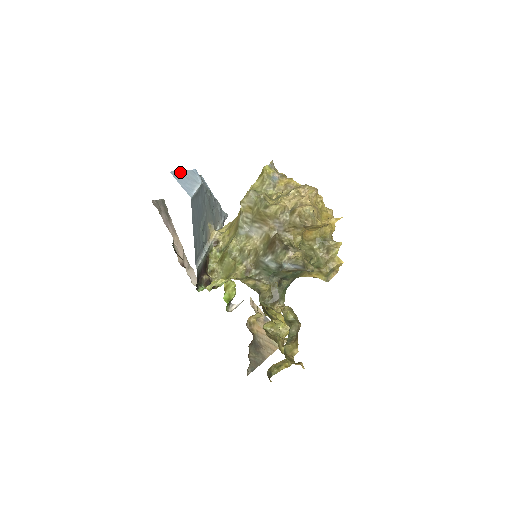
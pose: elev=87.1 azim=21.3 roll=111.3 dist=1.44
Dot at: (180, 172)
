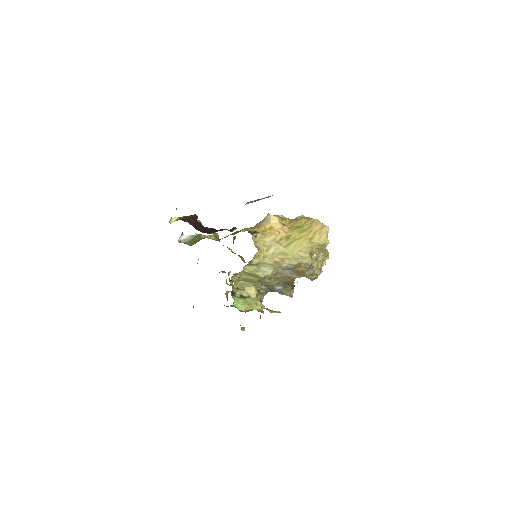
Dot at: occluded
